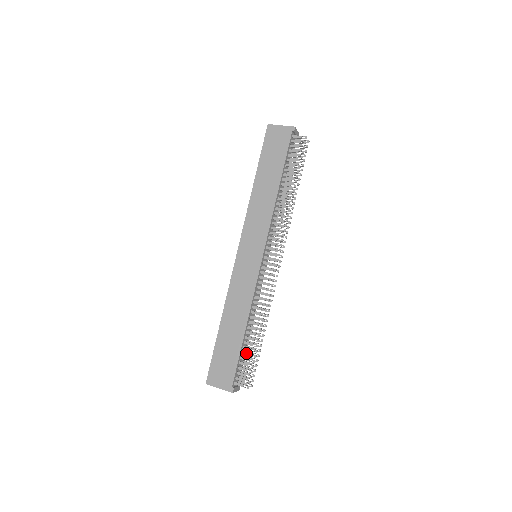
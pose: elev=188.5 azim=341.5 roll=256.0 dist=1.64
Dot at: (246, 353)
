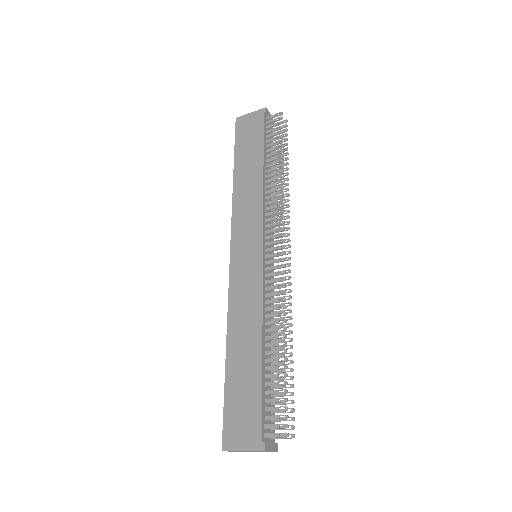
Dot at: (271, 383)
